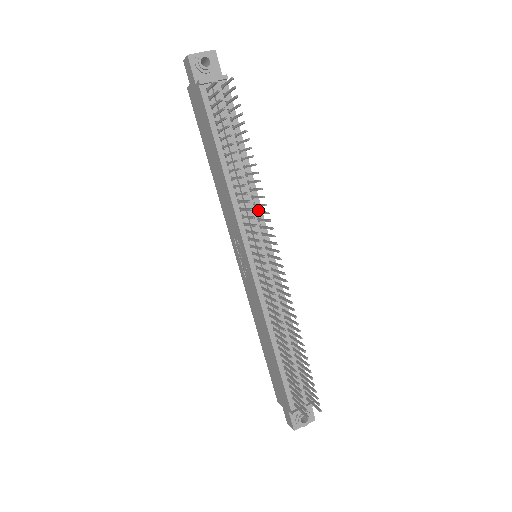
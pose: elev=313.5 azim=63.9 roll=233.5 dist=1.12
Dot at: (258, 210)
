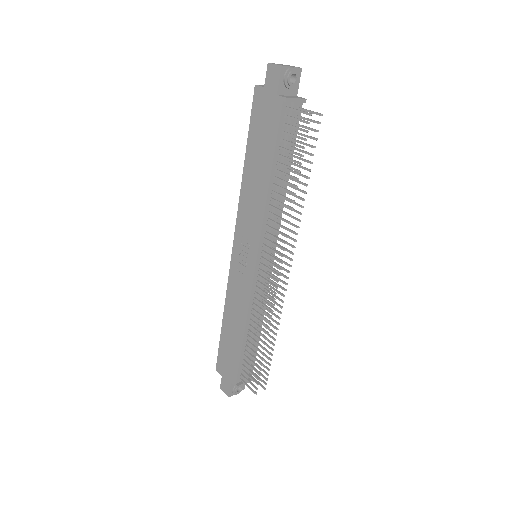
Dot at: (278, 222)
